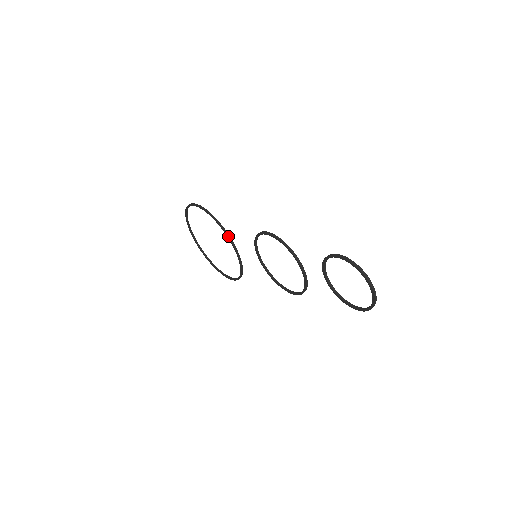
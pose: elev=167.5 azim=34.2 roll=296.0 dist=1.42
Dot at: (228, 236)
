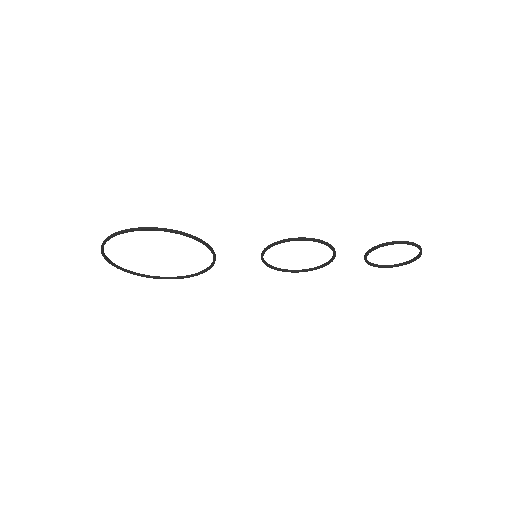
Dot at: (210, 248)
